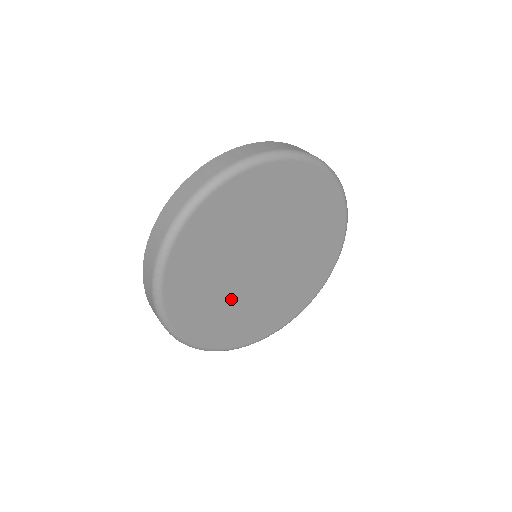
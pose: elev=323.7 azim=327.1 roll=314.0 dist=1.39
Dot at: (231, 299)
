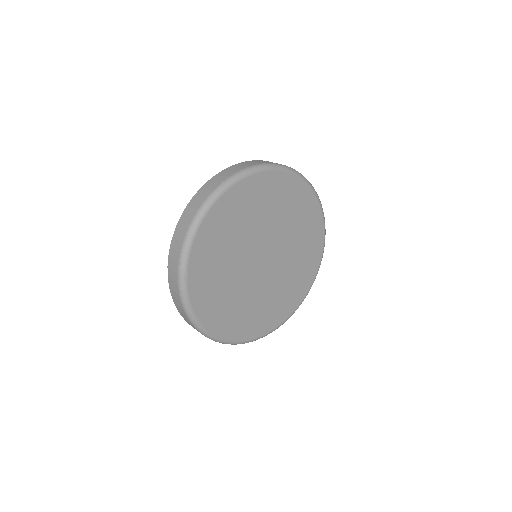
Dot at: (248, 296)
